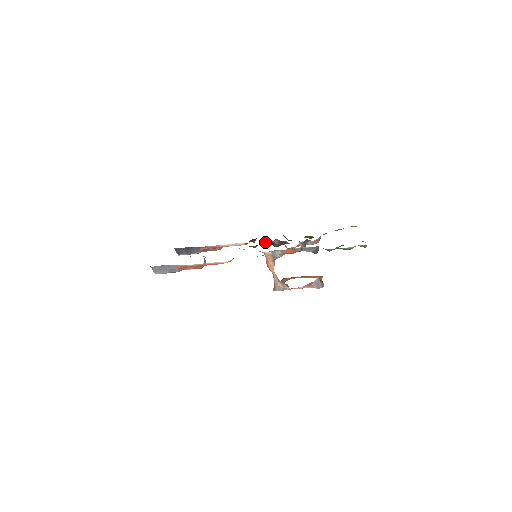
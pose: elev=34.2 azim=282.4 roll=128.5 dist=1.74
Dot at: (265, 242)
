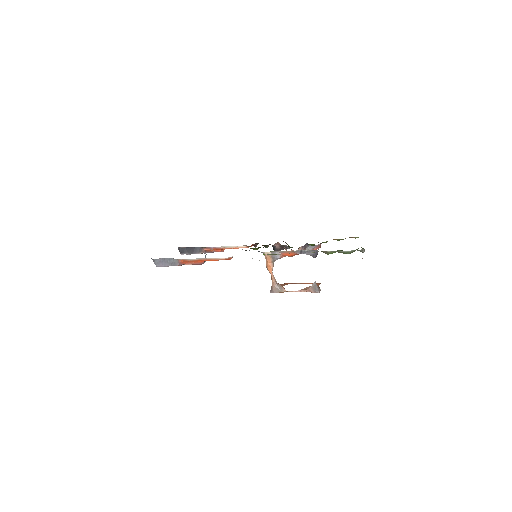
Dot at: (267, 247)
